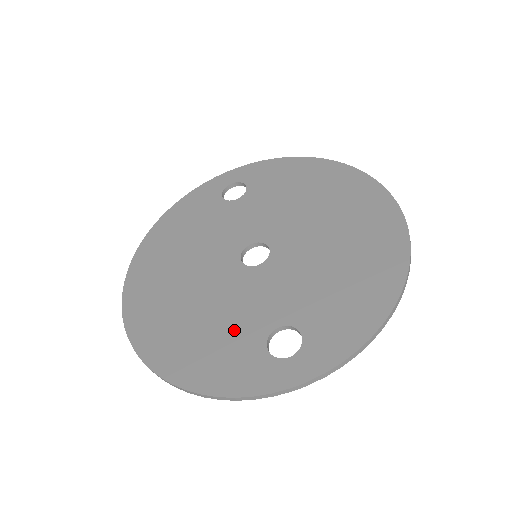
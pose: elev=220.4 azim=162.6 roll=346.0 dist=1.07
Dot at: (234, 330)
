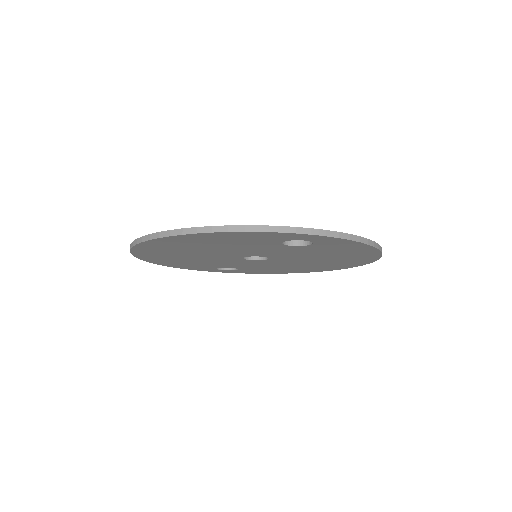
Dot at: occluded
